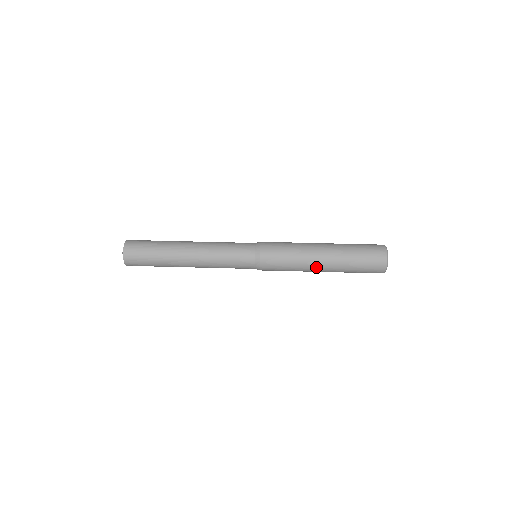
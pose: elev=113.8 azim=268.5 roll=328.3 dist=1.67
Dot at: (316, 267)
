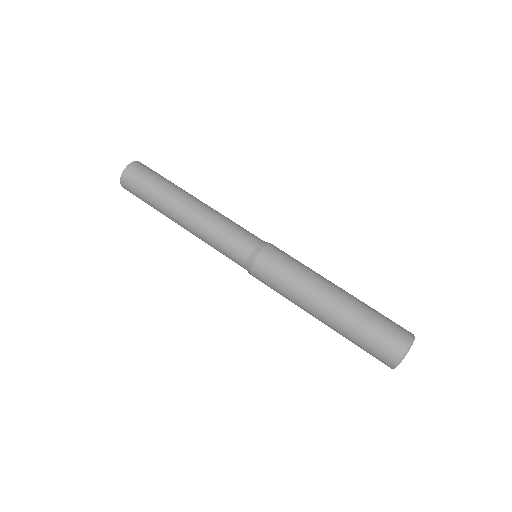
Dot at: (311, 310)
